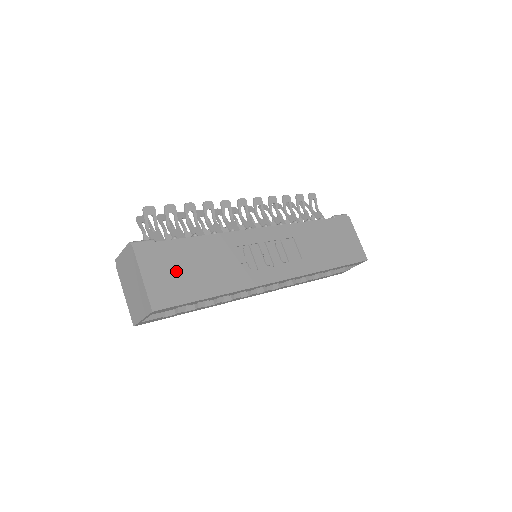
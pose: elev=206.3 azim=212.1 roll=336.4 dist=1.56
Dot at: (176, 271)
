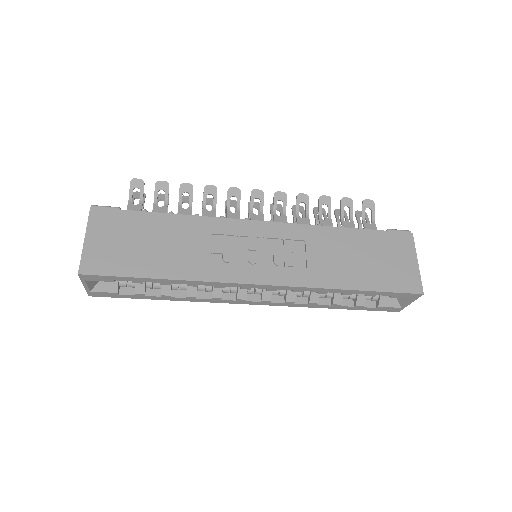
Dot at: (126, 242)
